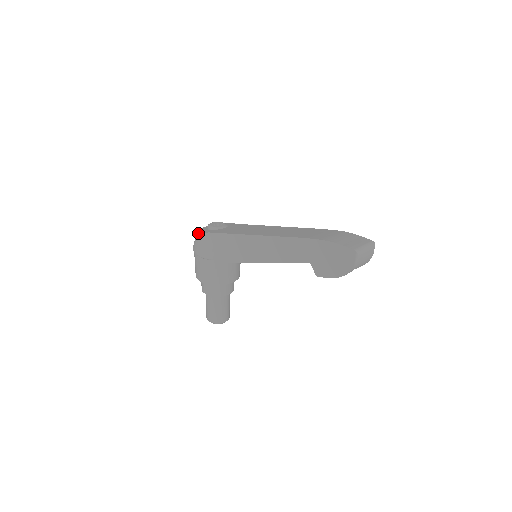
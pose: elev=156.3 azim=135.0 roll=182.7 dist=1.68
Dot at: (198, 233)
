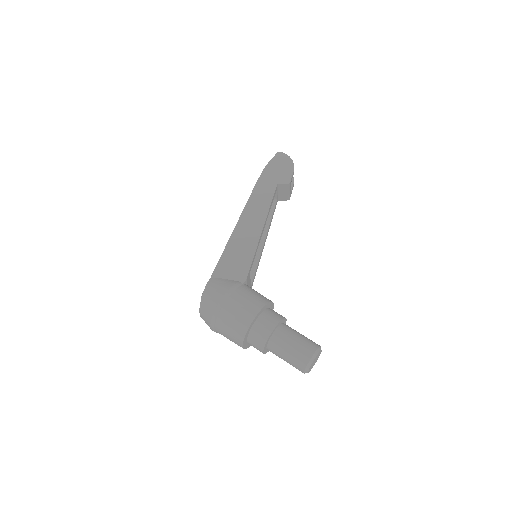
Dot at: (204, 292)
